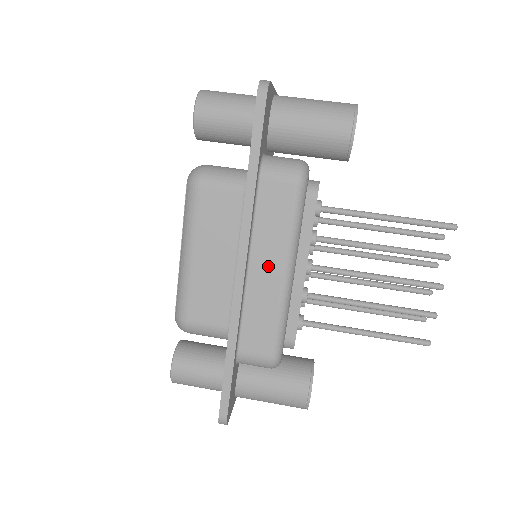
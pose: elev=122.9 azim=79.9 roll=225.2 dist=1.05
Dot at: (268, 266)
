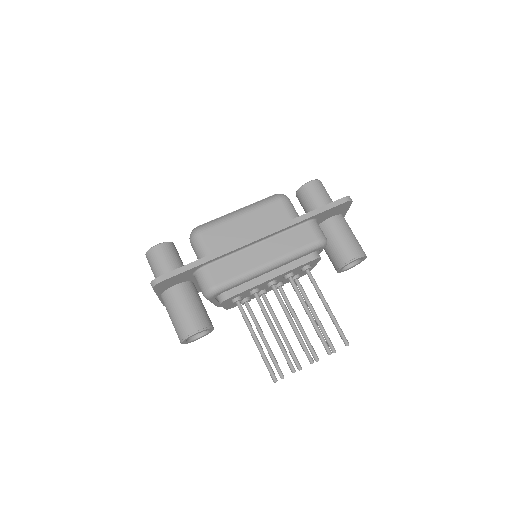
Dot at: (266, 252)
